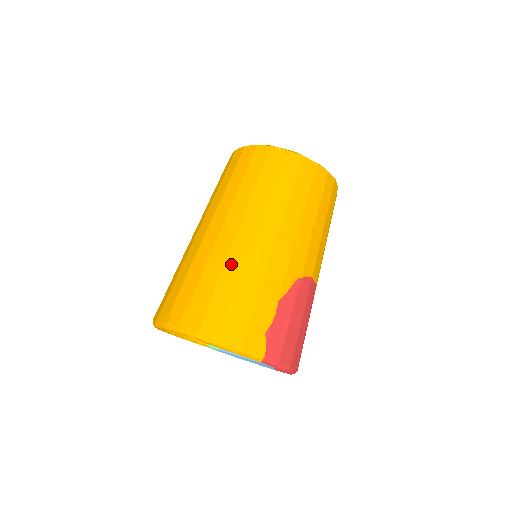
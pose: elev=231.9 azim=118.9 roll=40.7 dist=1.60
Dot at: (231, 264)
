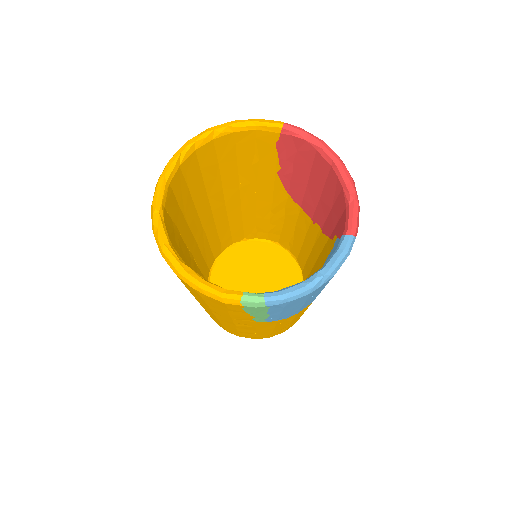
Dot at: occluded
